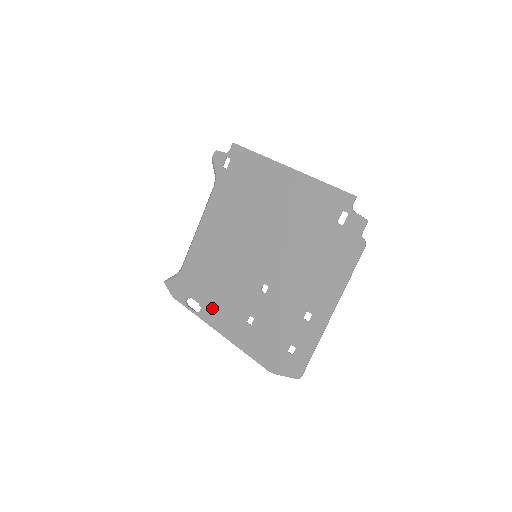
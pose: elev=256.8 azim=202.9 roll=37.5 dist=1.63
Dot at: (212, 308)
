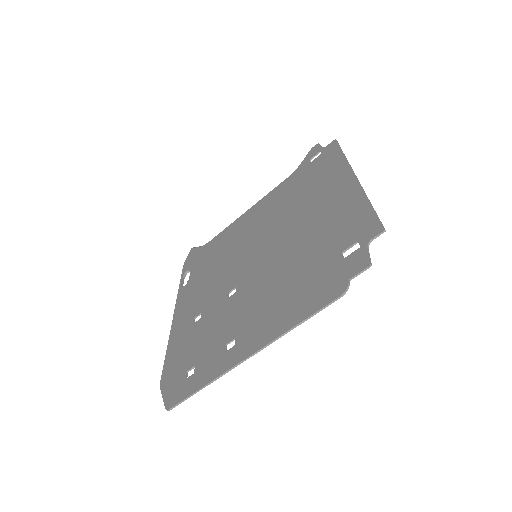
Dot at: (191, 289)
